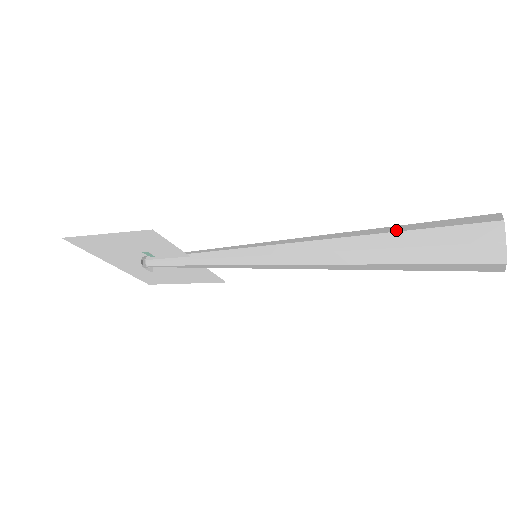
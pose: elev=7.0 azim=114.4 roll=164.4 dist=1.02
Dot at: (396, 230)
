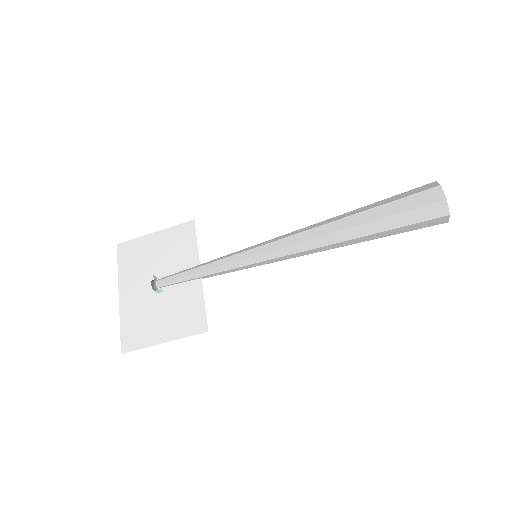
Dot at: occluded
